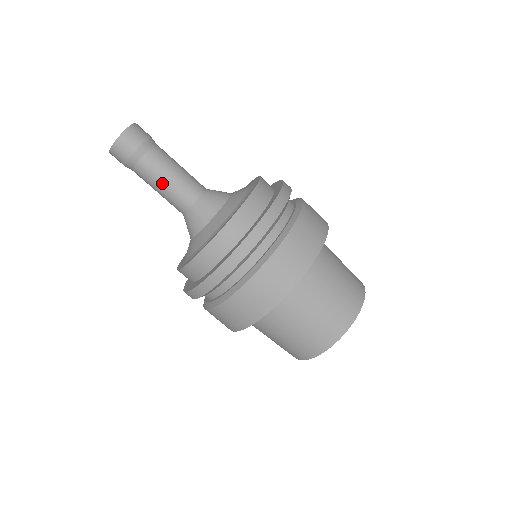
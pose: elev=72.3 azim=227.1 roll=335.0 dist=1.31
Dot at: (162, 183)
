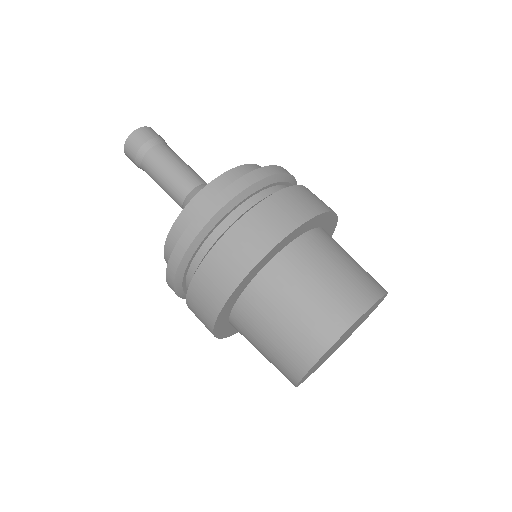
Dot at: (167, 169)
